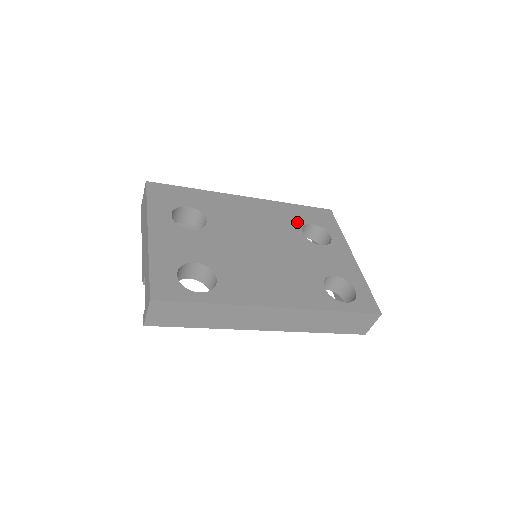
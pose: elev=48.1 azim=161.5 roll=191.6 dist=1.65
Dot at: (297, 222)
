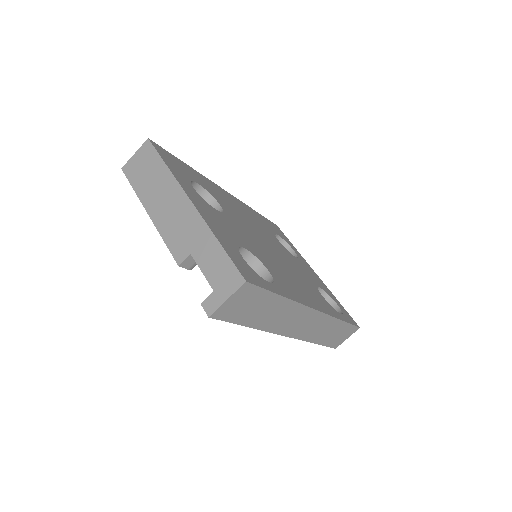
Dot at: (270, 230)
